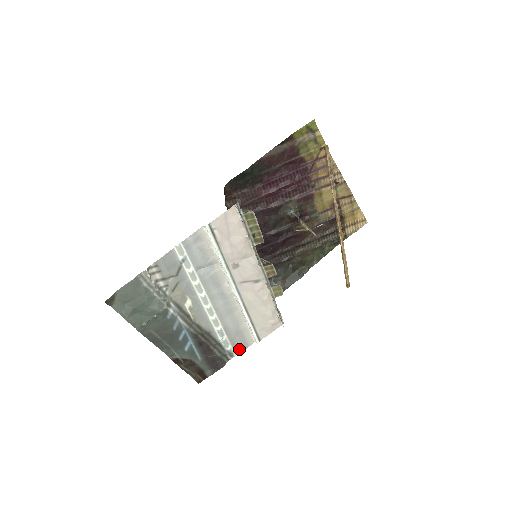
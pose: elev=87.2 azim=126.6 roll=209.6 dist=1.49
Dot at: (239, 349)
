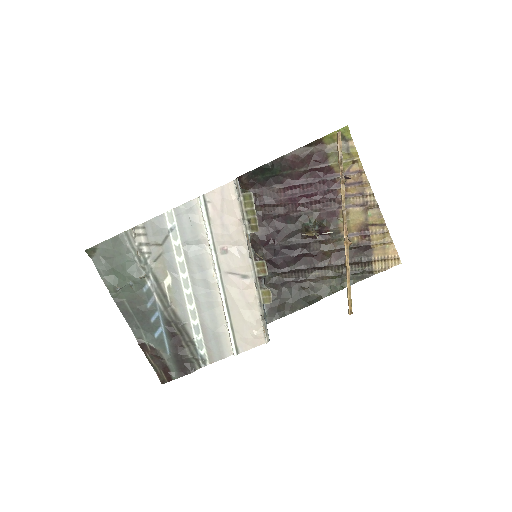
Dot at: (214, 357)
